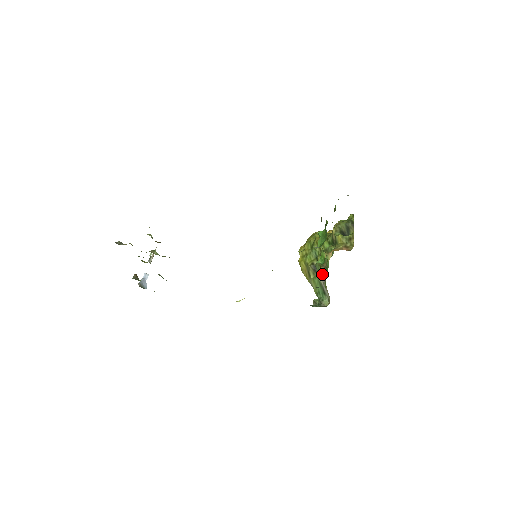
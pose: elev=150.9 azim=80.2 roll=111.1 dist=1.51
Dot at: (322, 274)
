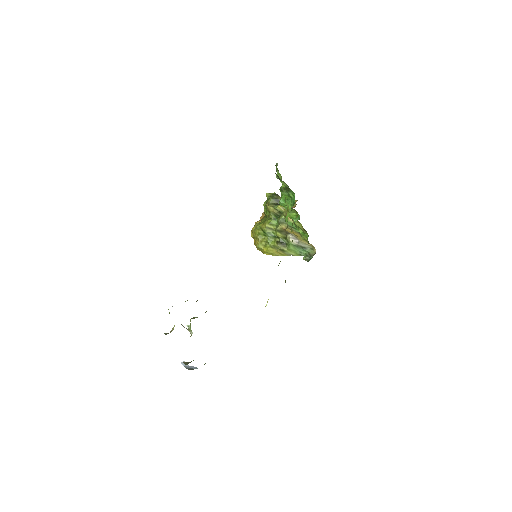
Dot at: (292, 239)
